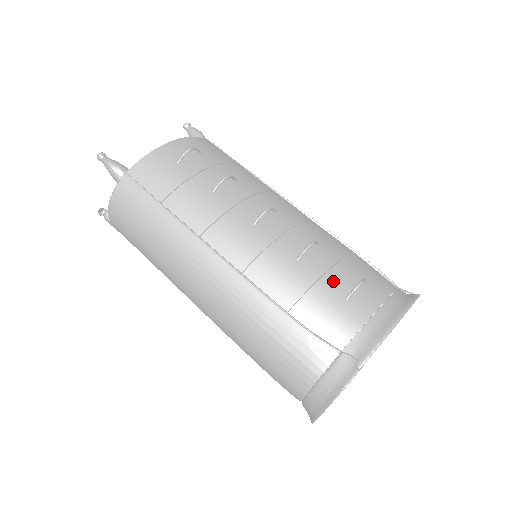
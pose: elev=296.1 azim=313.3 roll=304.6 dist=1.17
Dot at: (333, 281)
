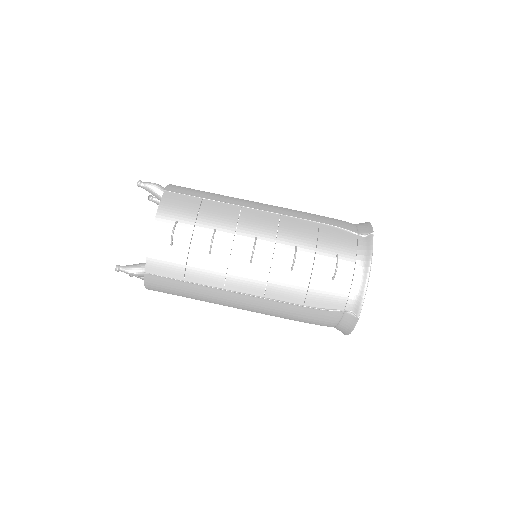
Dot at: (320, 272)
